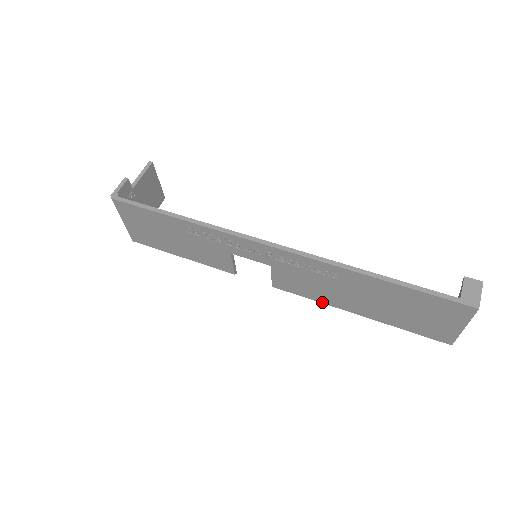
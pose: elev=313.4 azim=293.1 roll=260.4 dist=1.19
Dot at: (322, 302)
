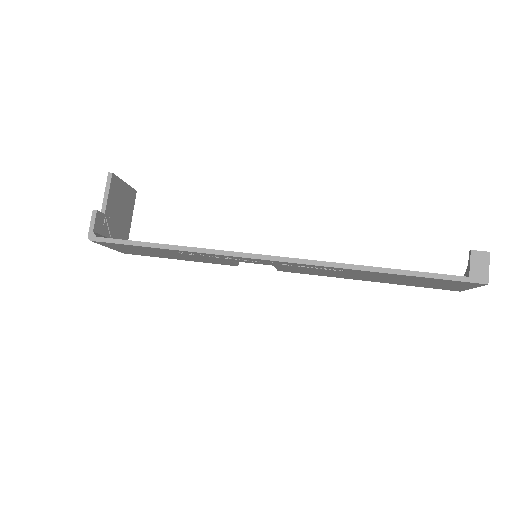
Dot at: (330, 276)
